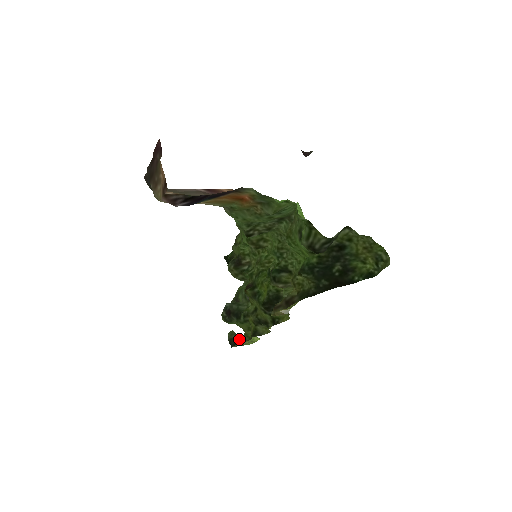
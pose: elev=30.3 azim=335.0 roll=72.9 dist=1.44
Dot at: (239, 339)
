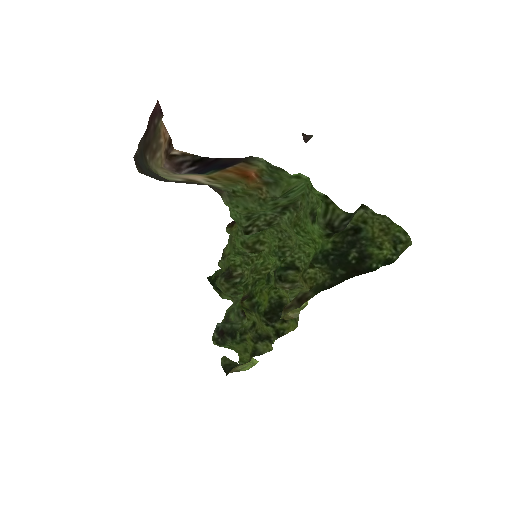
Dot at: (234, 365)
